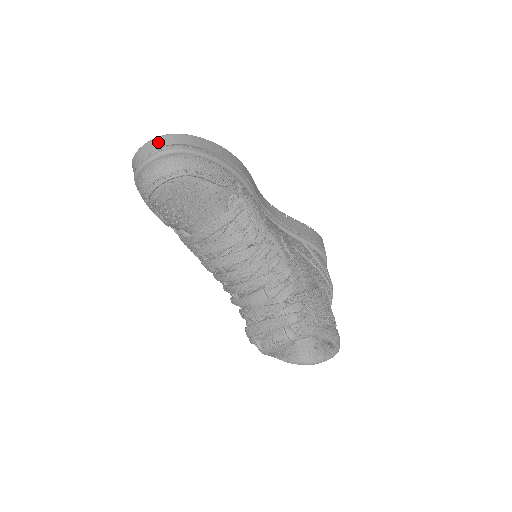
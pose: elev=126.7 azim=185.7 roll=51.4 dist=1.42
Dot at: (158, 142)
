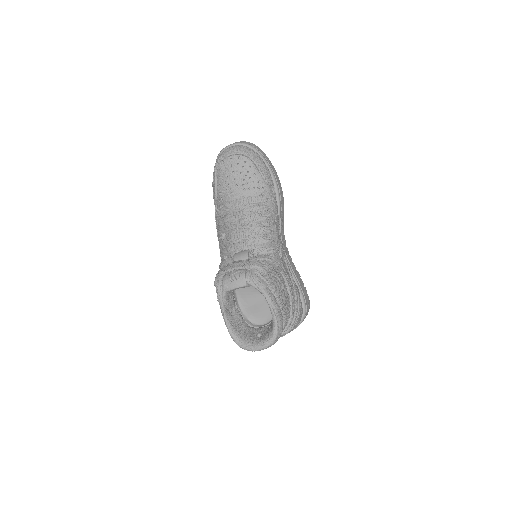
Dot at: (245, 142)
